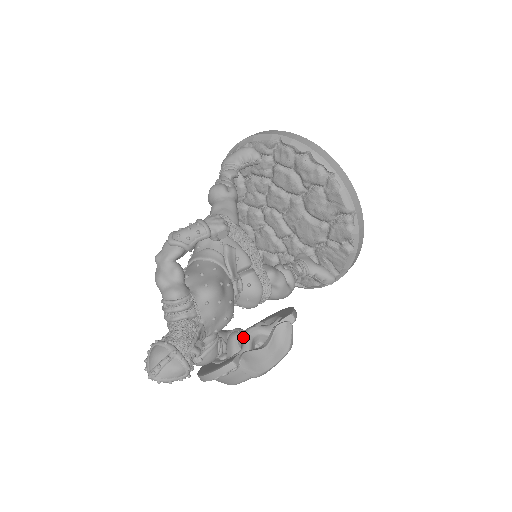
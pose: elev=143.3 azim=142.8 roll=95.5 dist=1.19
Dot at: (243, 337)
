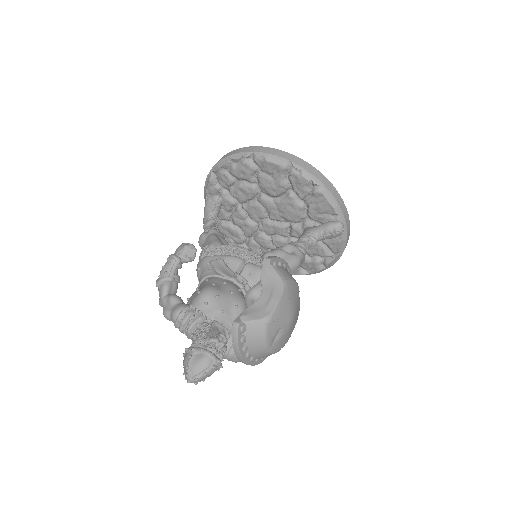
Dot at: occluded
